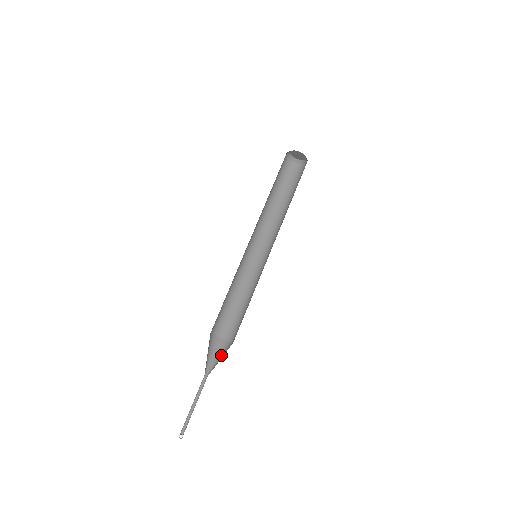
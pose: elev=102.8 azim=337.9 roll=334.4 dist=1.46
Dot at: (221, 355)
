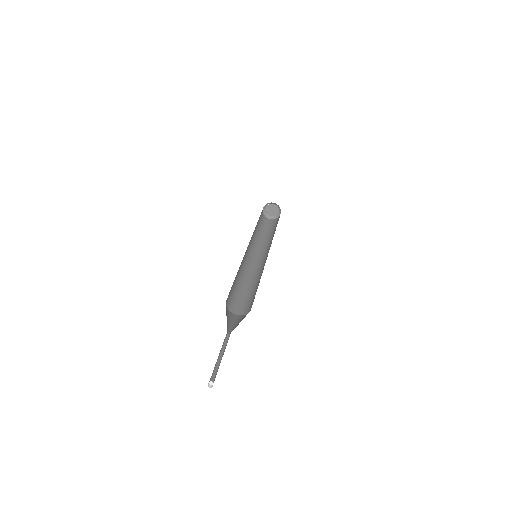
Dot at: occluded
